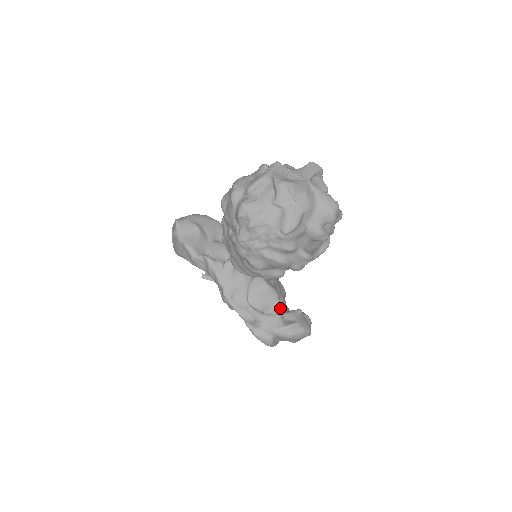
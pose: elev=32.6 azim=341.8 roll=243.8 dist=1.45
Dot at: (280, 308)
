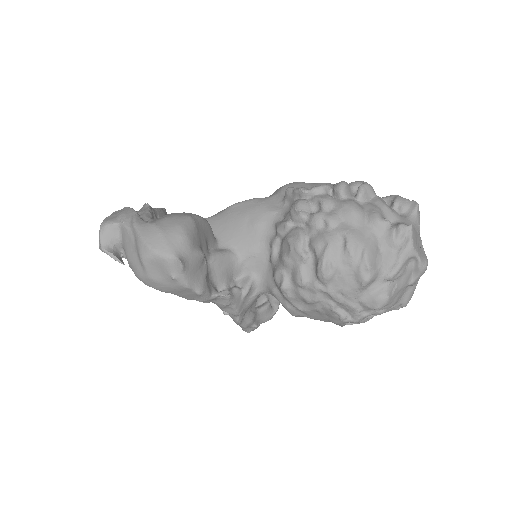
Dot at: occluded
